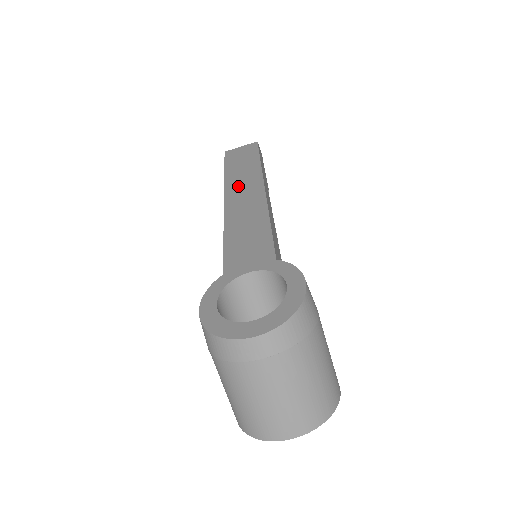
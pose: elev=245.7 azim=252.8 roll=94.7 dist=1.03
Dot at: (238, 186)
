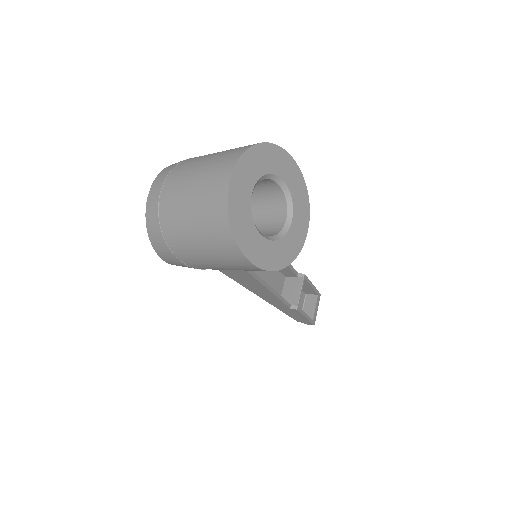
Dot at: occluded
